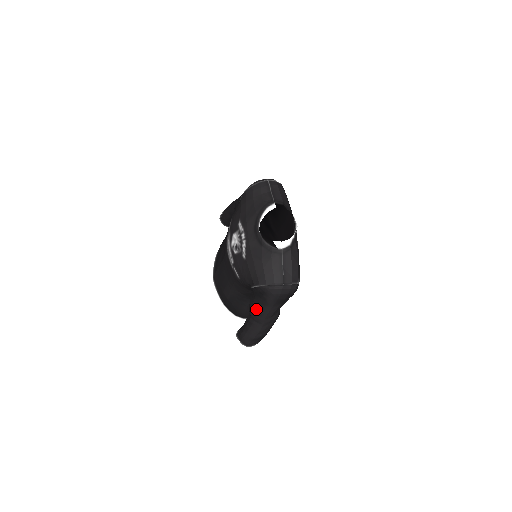
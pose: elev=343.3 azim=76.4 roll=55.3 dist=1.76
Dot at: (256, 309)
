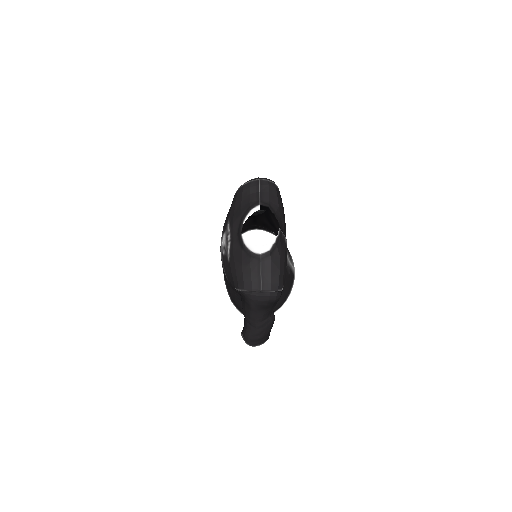
Dot at: (245, 312)
